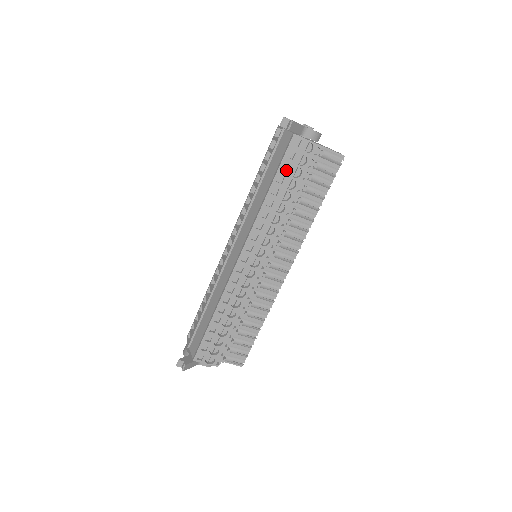
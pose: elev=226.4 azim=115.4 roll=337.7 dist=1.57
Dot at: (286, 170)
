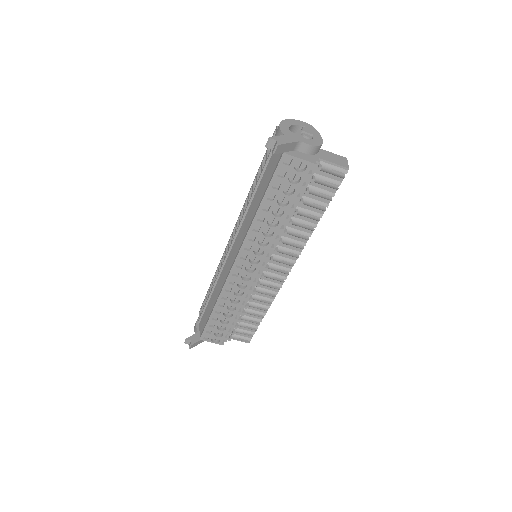
Dot at: (278, 187)
